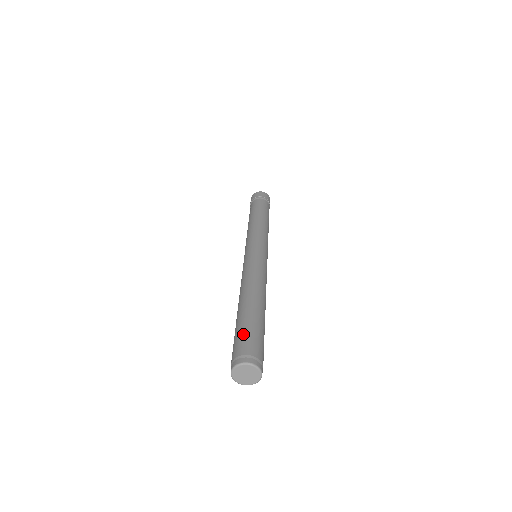
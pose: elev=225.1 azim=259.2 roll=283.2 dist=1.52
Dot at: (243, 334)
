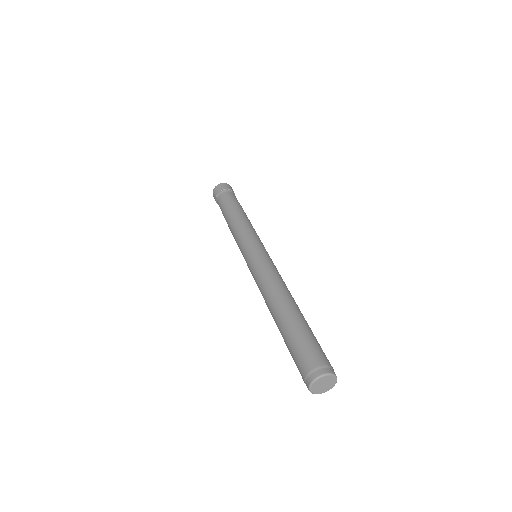
Dot at: (301, 346)
